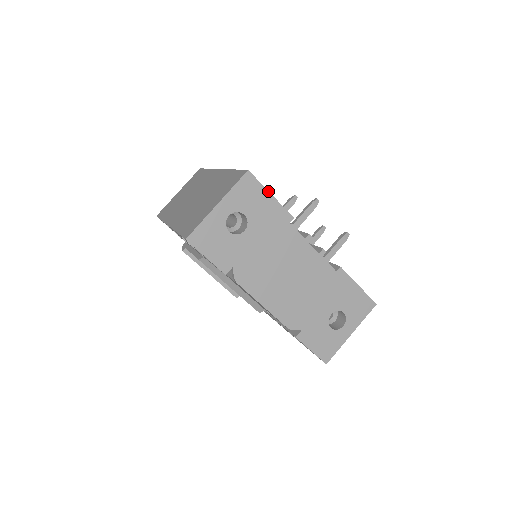
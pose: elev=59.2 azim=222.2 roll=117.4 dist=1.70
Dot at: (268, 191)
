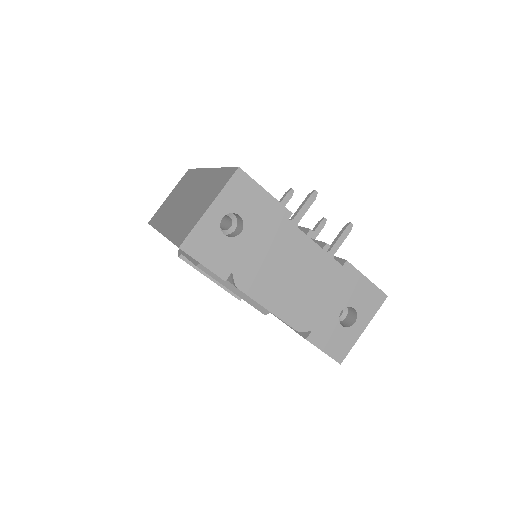
Dot at: (262, 187)
